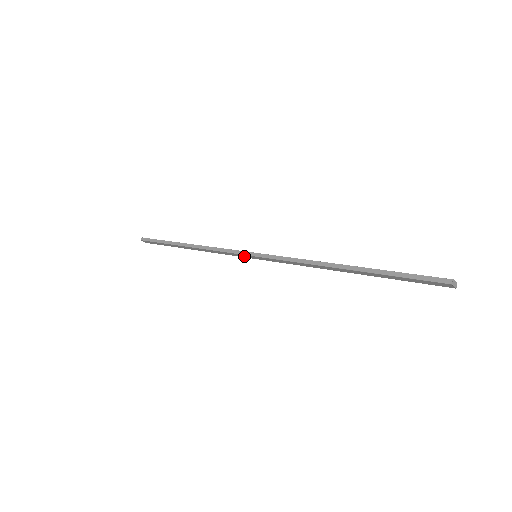
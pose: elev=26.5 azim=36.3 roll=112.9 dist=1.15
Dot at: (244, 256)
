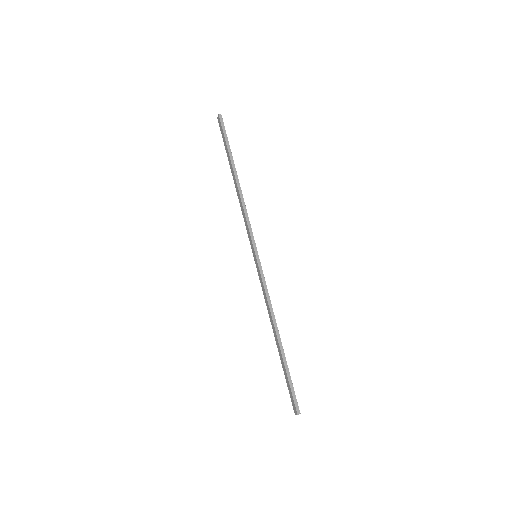
Dot at: (252, 244)
